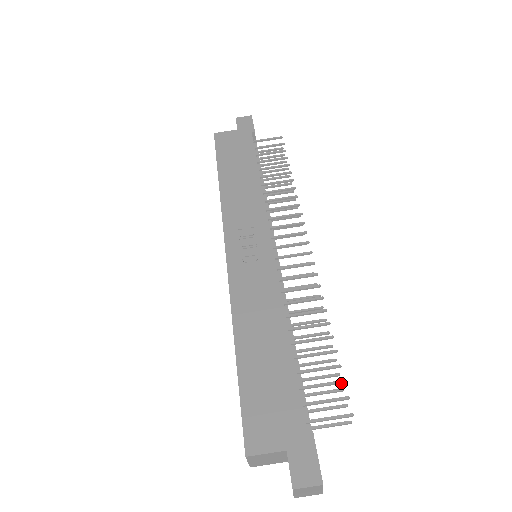
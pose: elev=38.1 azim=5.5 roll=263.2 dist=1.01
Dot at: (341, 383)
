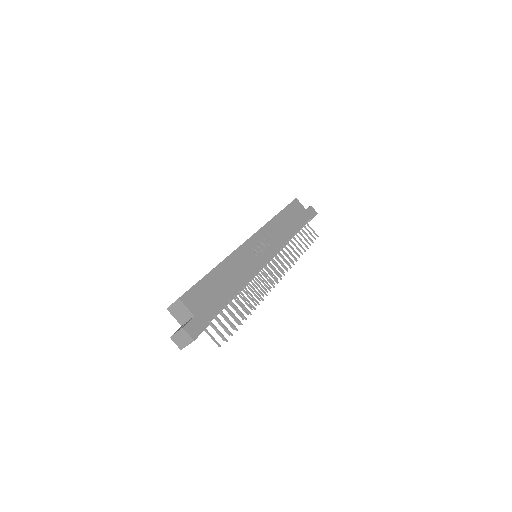
Dot at: (236, 329)
